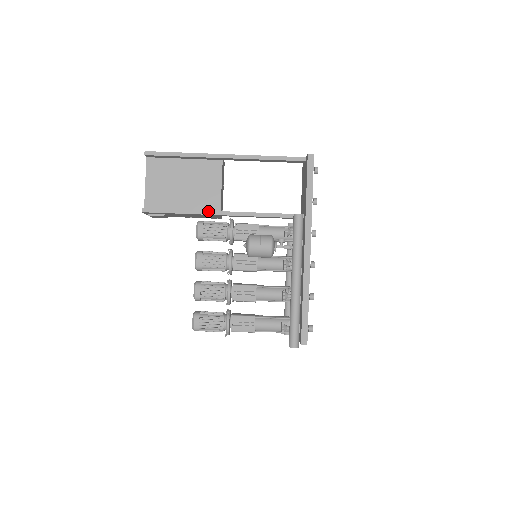
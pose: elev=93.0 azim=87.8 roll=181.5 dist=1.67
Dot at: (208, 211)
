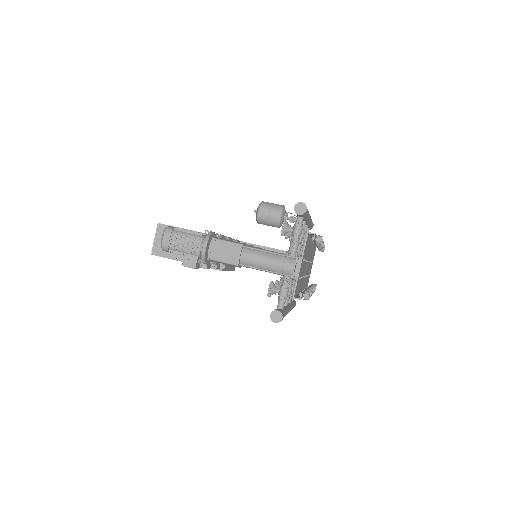
Dot at: occluded
